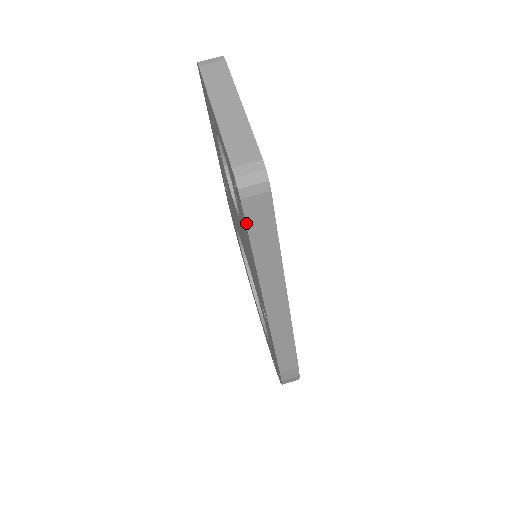
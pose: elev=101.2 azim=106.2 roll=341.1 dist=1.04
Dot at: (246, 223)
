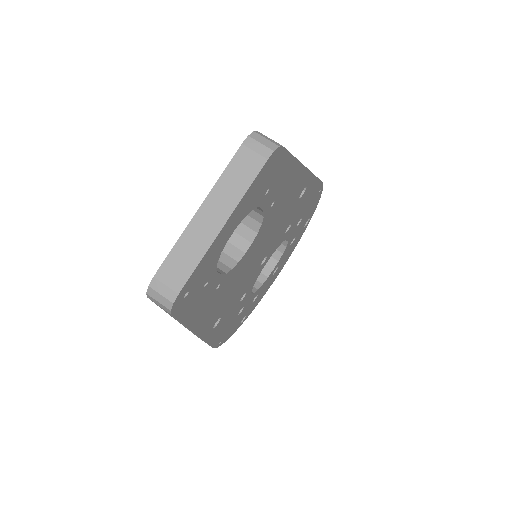
Dot at: occluded
